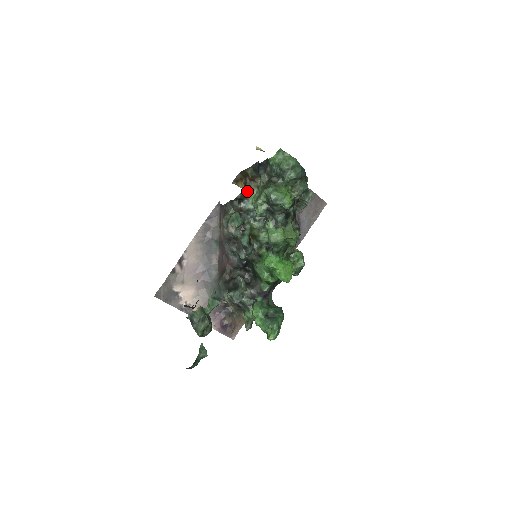
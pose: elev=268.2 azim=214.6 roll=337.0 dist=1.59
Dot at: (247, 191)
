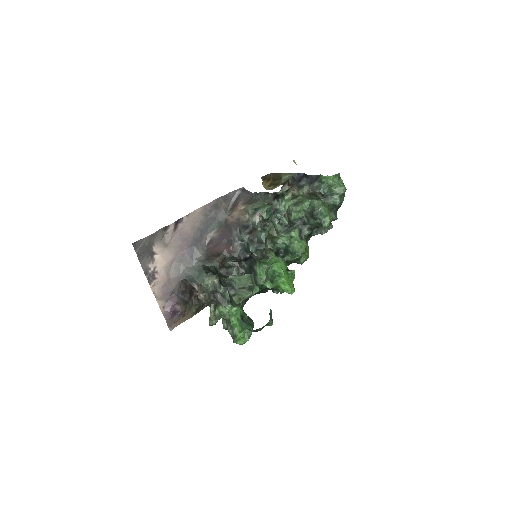
Dot at: occluded
